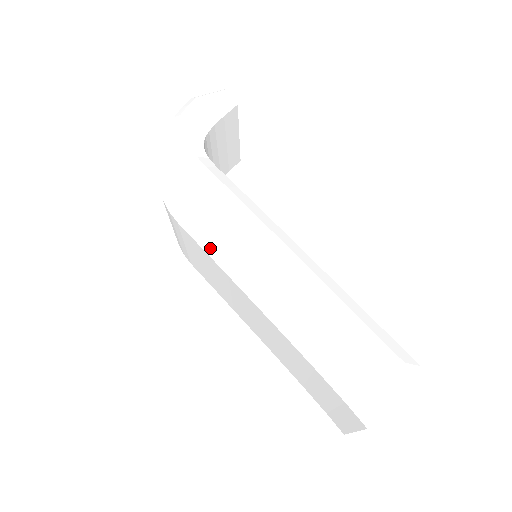
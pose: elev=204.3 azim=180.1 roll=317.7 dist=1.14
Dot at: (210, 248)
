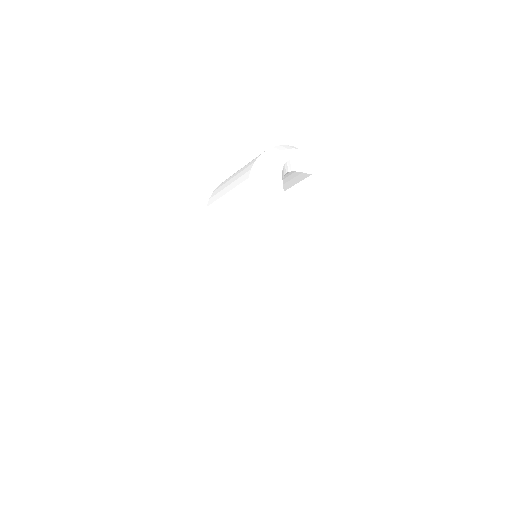
Dot at: (257, 227)
